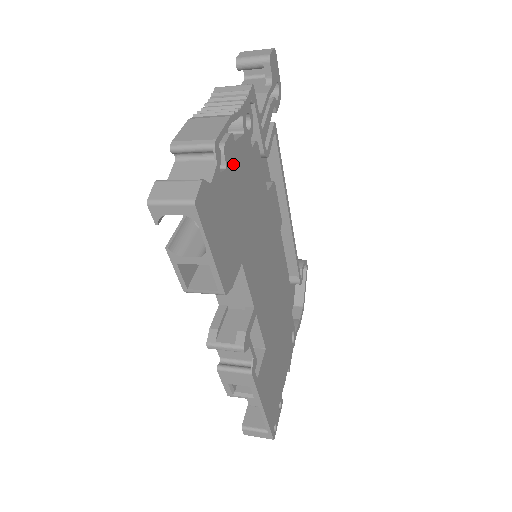
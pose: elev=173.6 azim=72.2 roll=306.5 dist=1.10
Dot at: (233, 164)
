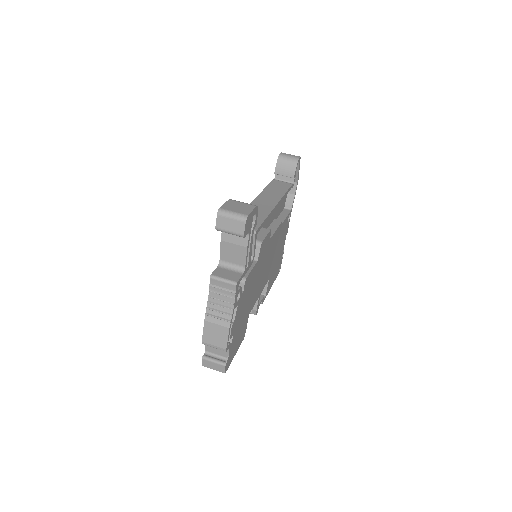
Dot at: (236, 325)
